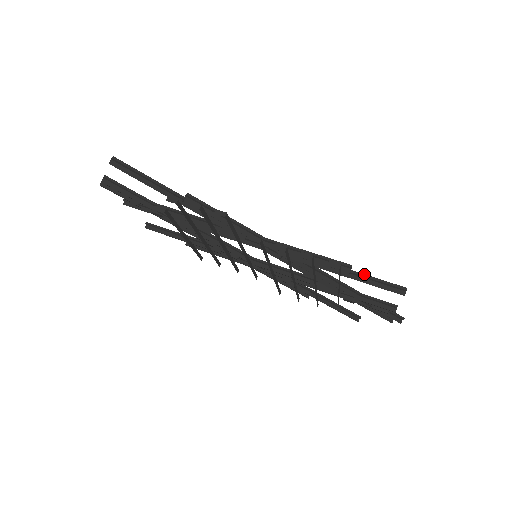
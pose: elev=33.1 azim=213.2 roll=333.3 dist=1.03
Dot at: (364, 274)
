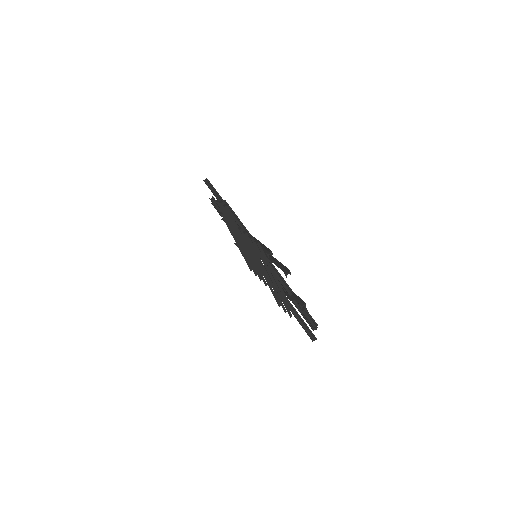
Dot at: occluded
